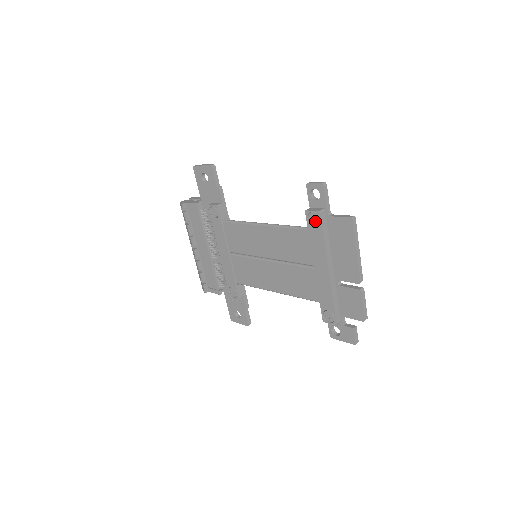
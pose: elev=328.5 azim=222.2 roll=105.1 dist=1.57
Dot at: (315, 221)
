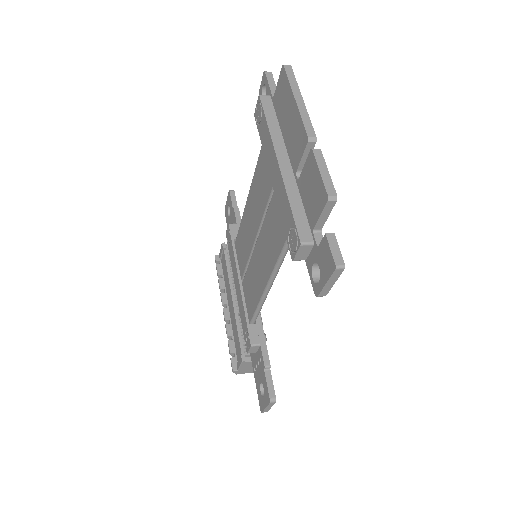
Dot at: (259, 113)
